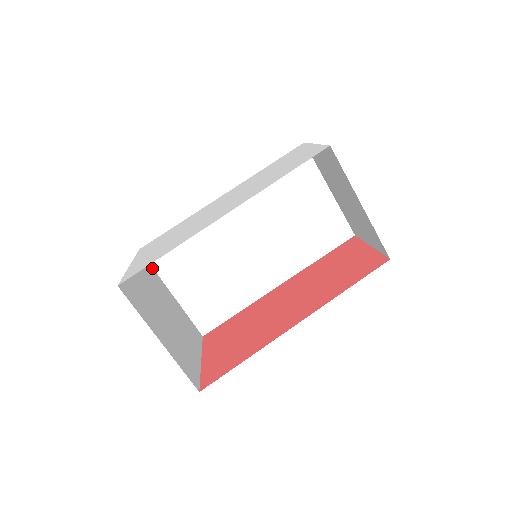
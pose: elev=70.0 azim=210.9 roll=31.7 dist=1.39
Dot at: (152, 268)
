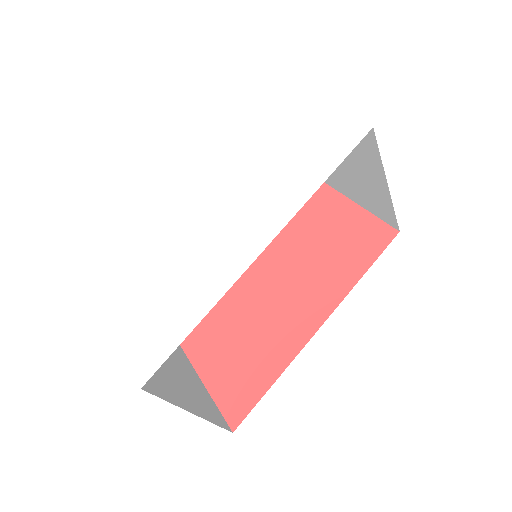
Dot at: occluded
